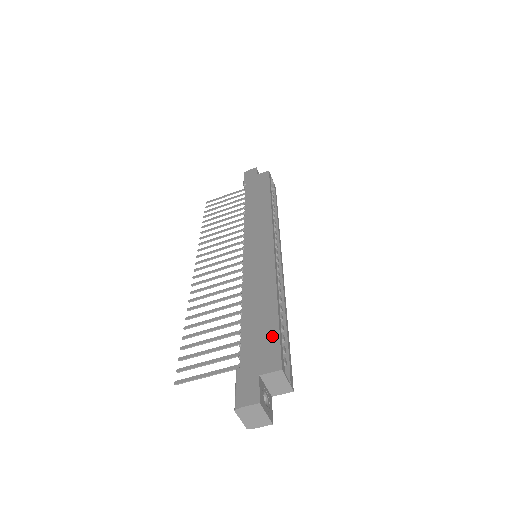
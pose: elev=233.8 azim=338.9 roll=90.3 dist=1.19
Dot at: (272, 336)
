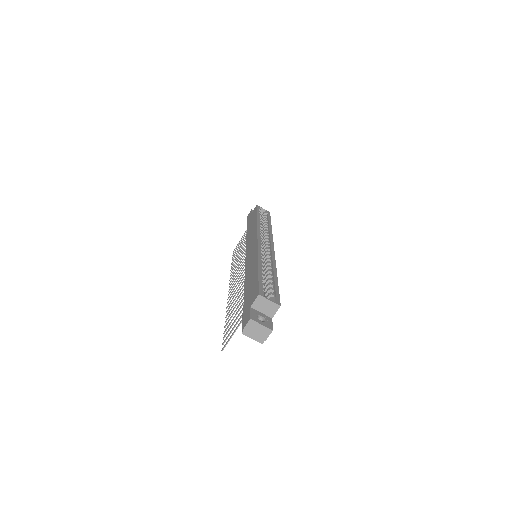
Dot at: (255, 284)
